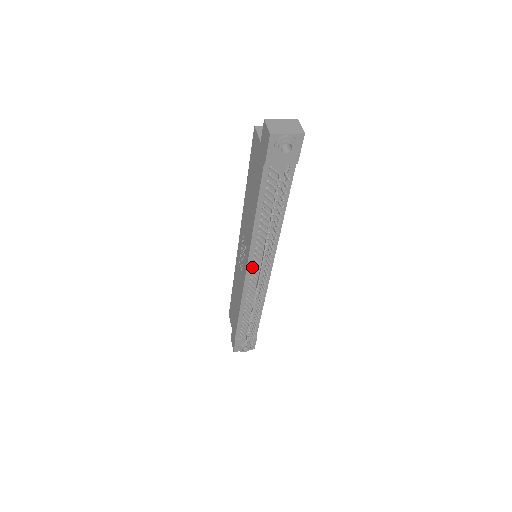
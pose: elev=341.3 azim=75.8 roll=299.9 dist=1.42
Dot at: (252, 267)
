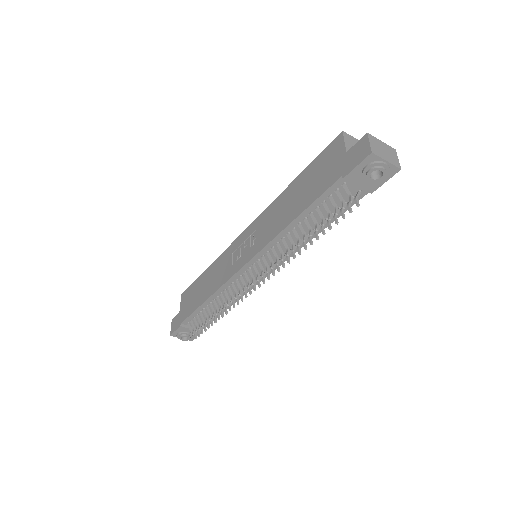
Dot at: (250, 266)
